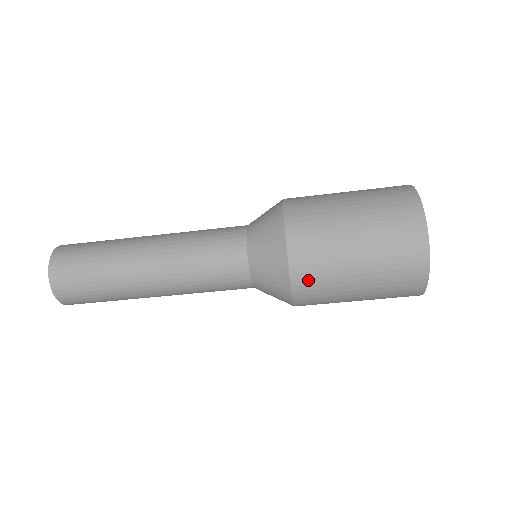
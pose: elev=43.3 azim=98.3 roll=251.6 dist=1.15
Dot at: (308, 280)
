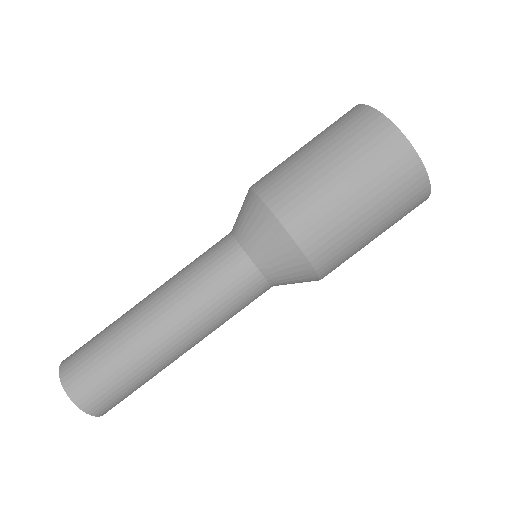
Dot at: (323, 247)
